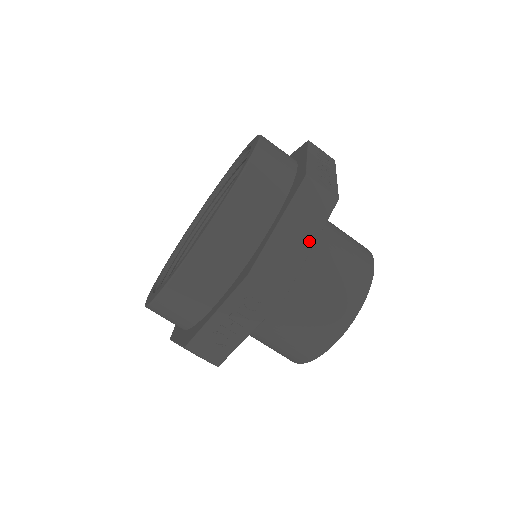
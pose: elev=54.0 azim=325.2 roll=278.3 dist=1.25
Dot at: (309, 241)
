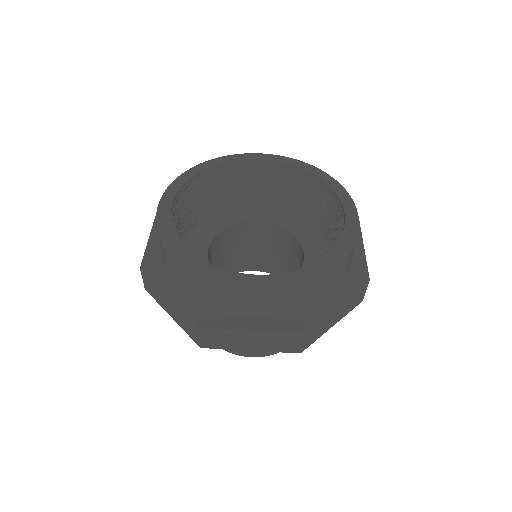
Dot at: (336, 322)
